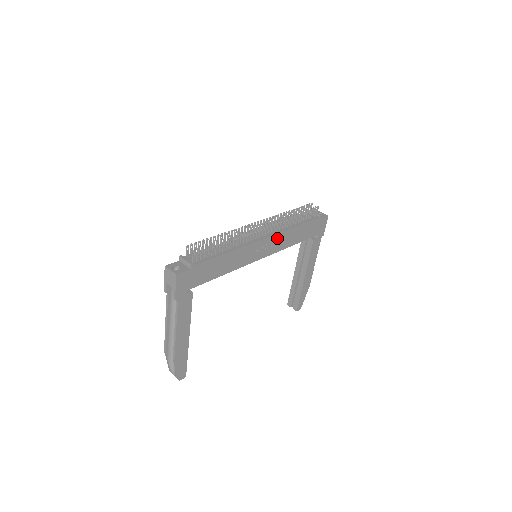
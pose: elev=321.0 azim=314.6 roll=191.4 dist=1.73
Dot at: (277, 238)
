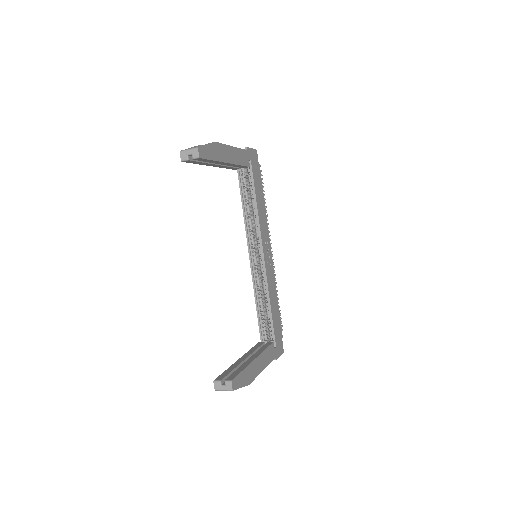
Dot at: (272, 271)
